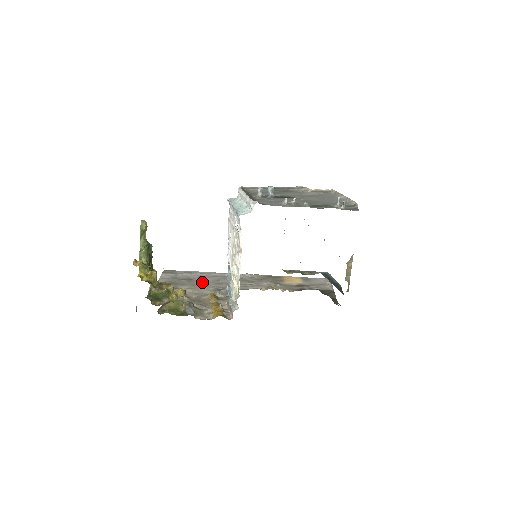
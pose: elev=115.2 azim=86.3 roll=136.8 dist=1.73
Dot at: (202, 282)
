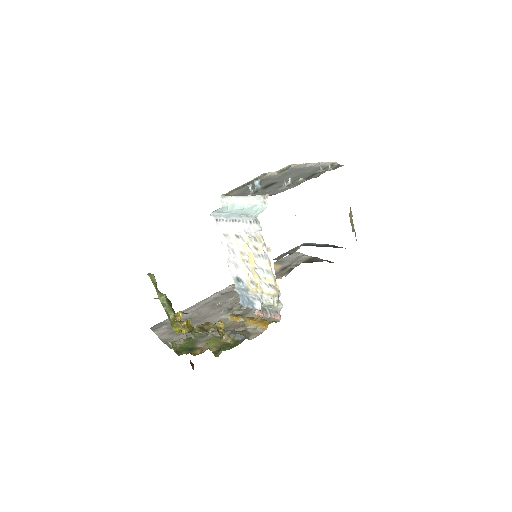
Dot at: (203, 314)
